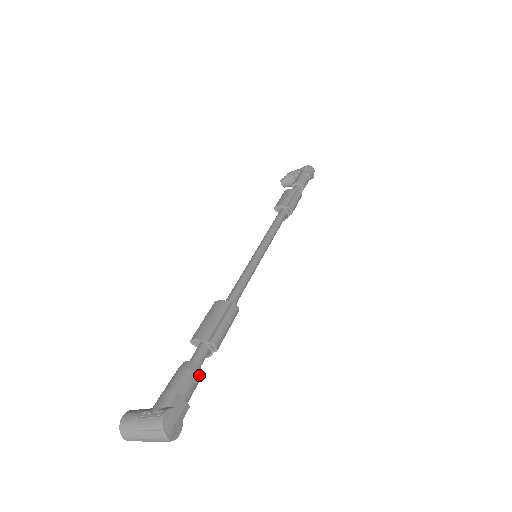
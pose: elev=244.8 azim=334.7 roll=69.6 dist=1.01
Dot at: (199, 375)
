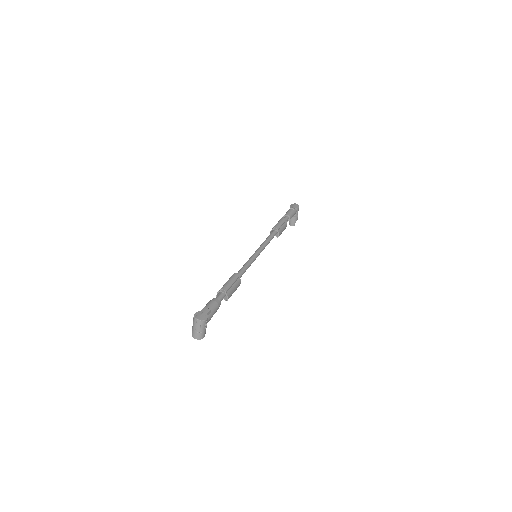
Dot at: (216, 301)
